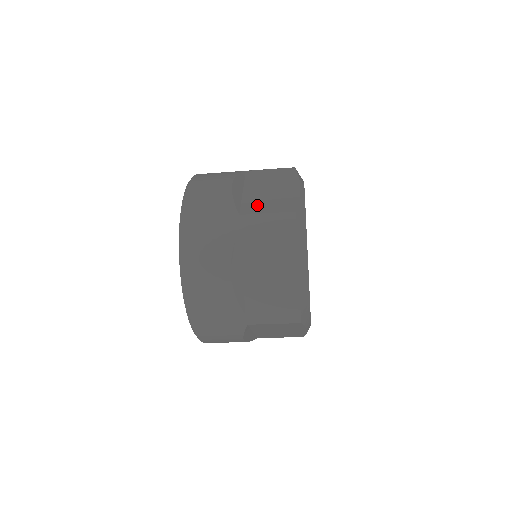
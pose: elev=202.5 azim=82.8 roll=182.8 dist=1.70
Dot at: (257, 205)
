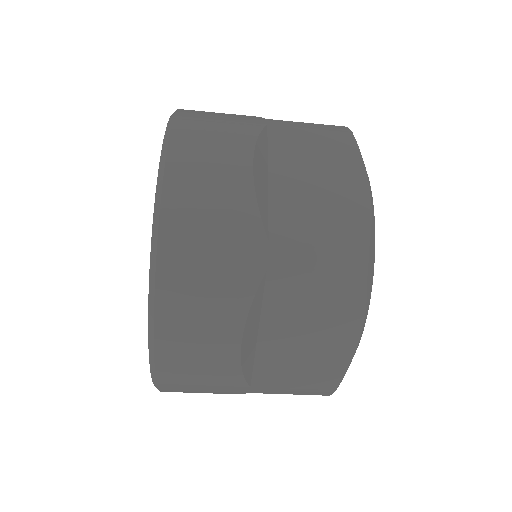
Dot at: (299, 220)
